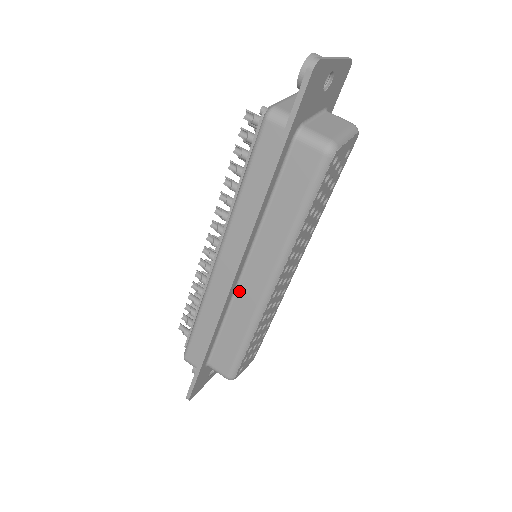
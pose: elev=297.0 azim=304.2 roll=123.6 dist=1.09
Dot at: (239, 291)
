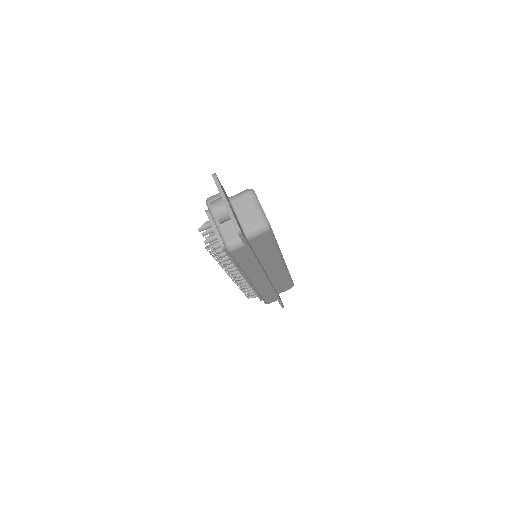
Dot at: (270, 276)
